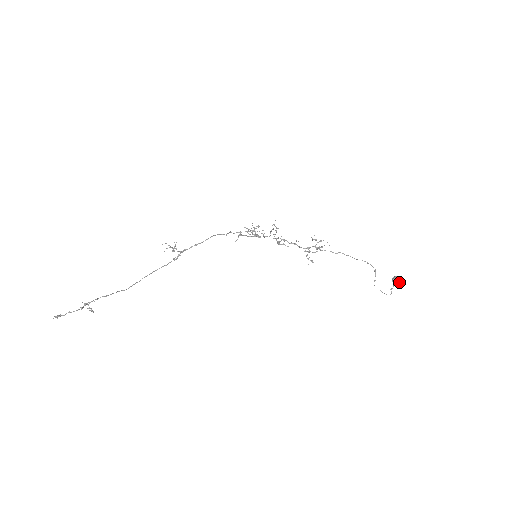
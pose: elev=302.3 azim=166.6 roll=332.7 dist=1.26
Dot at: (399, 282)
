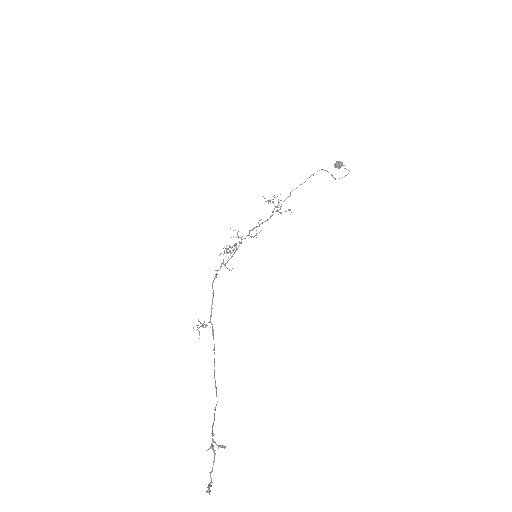
Dot at: (341, 163)
